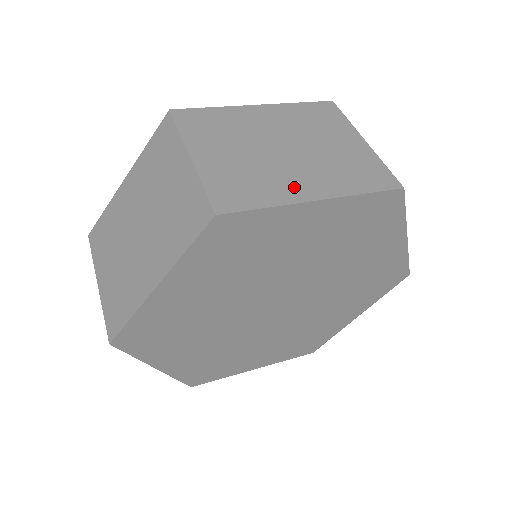
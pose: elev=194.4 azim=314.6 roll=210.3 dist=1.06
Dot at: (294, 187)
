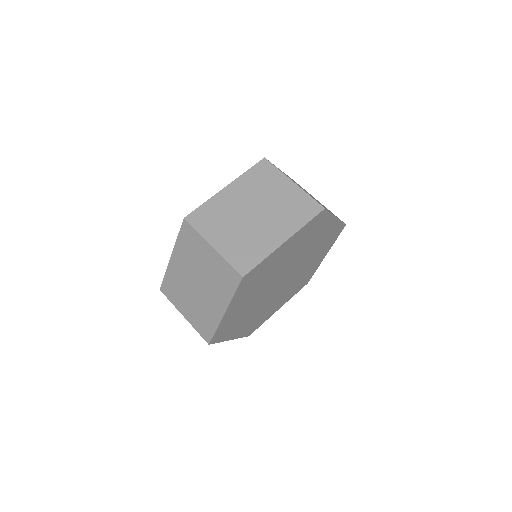
Dot at: occluded
